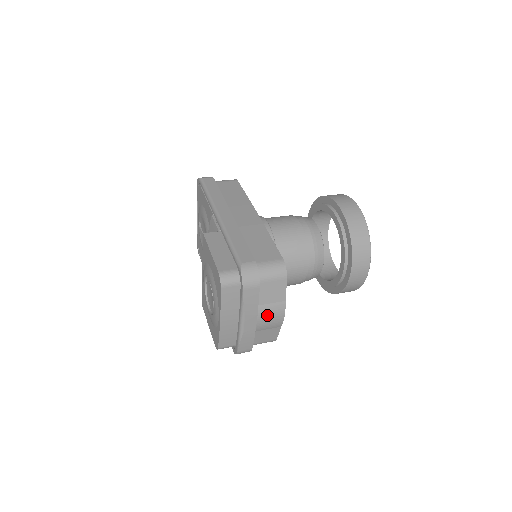
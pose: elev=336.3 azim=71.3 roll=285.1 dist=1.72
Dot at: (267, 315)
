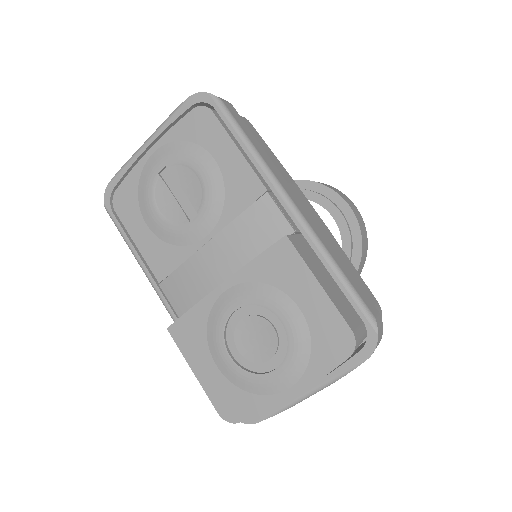
Dot at: occluded
